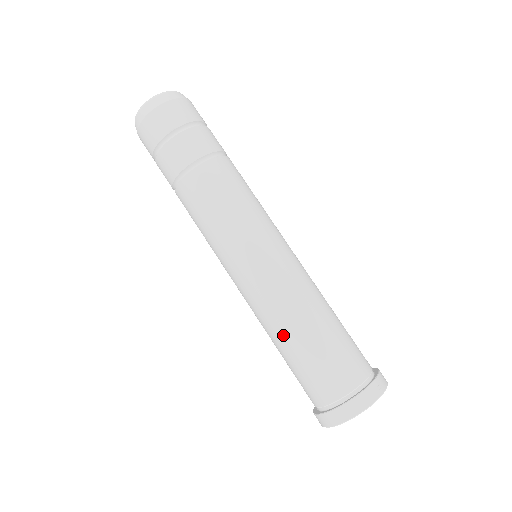
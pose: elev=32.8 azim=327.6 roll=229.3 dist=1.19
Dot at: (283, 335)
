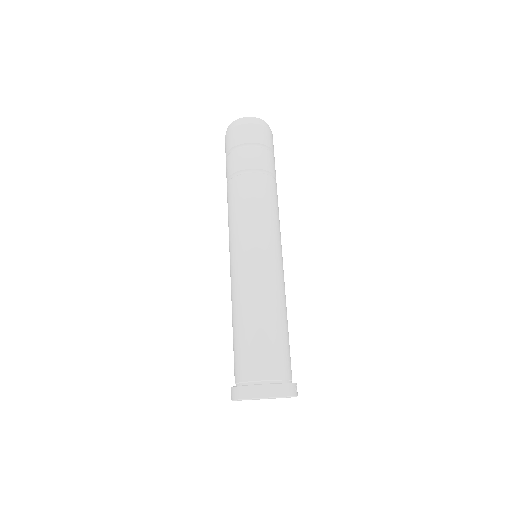
Dot at: (256, 313)
